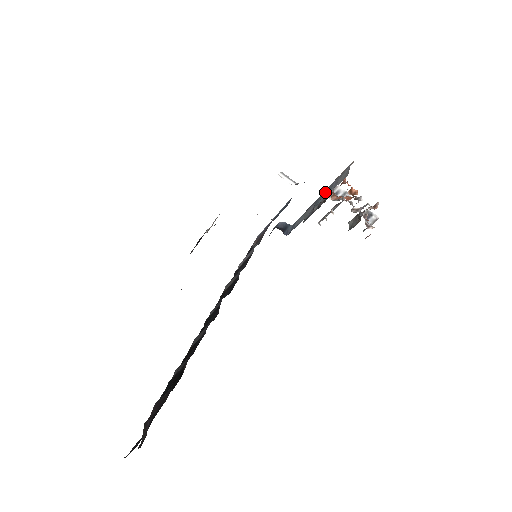
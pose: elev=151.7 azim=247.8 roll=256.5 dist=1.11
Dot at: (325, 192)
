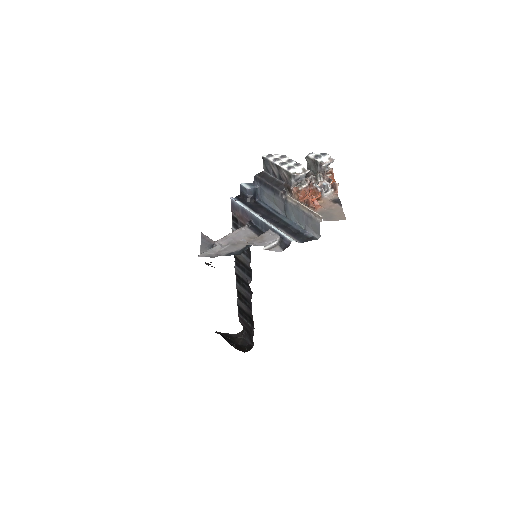
Dot at: (295, 213)
